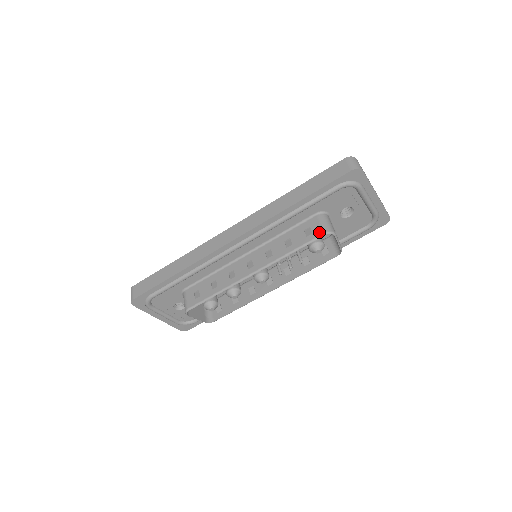
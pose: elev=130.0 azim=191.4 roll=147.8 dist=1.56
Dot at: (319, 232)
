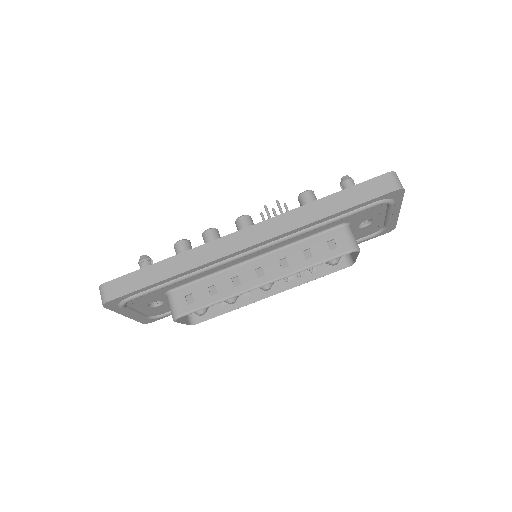
Dot at: (346, 248)
